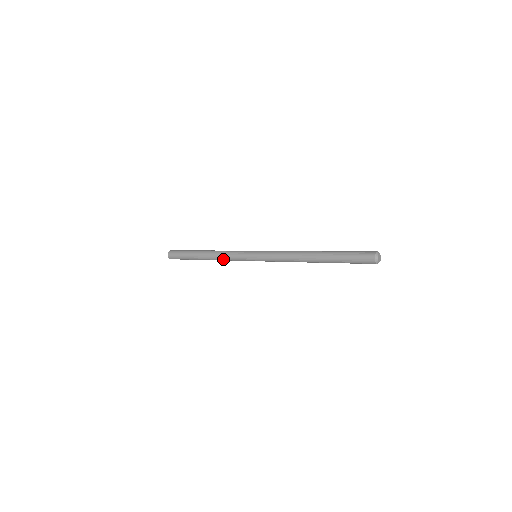
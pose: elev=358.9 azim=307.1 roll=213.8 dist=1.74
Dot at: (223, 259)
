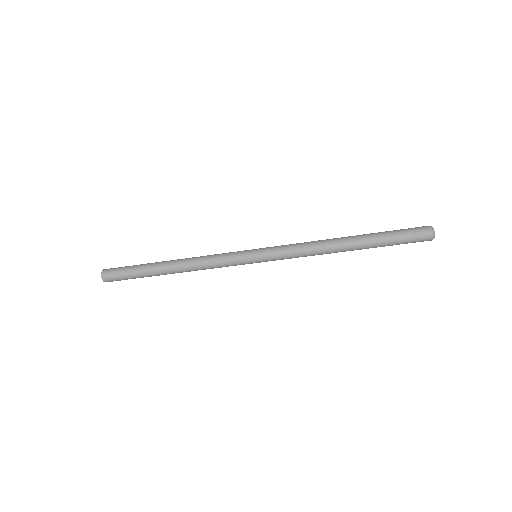
Dot at: (204, 268)
